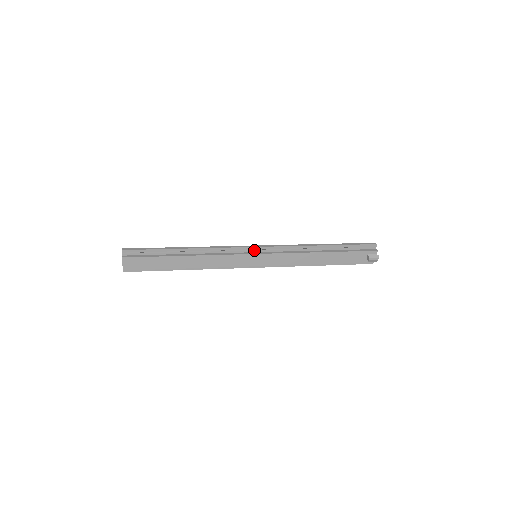
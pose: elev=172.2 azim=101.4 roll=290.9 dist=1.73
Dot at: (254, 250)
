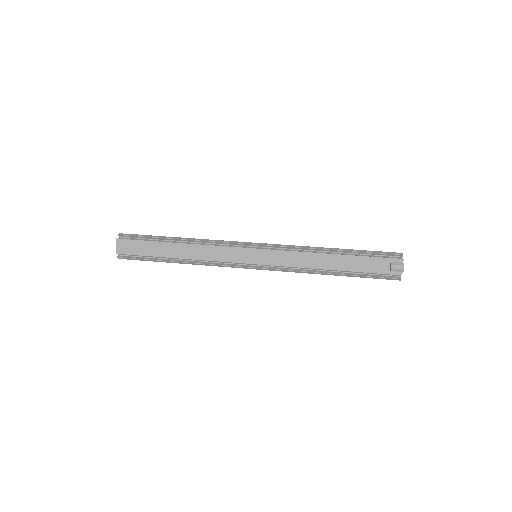
Dot at: (253, 246)
